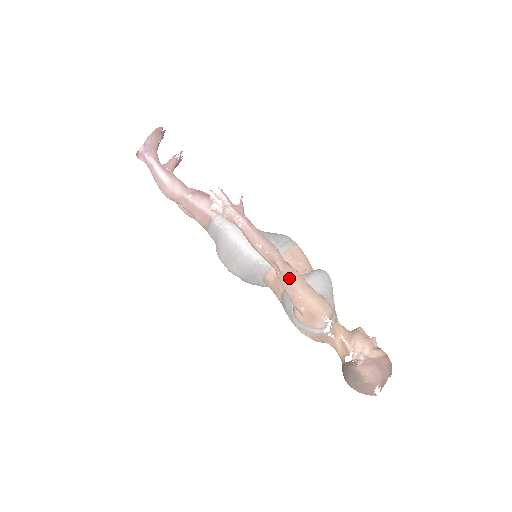
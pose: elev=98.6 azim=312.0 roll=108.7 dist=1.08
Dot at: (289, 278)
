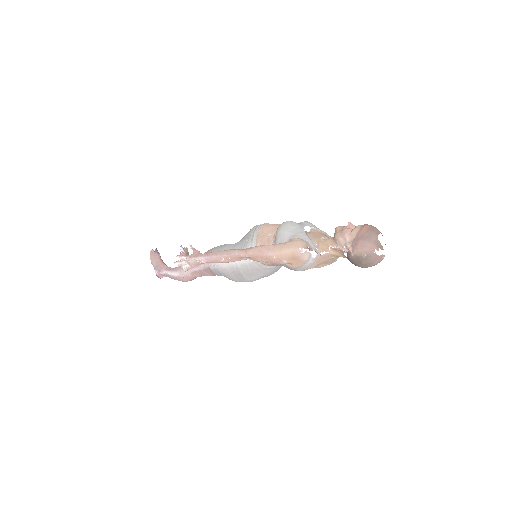
Dot at: (257, 255)
